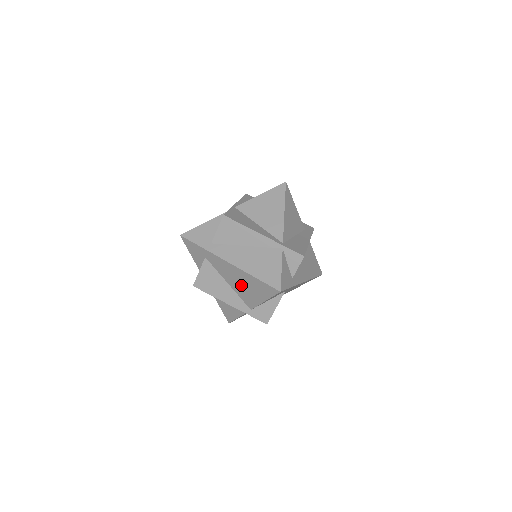
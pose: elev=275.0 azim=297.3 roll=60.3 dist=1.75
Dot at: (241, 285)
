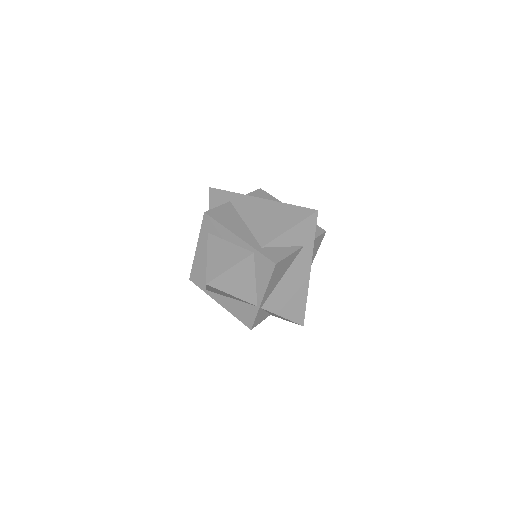
Dot at: (264, 219)
